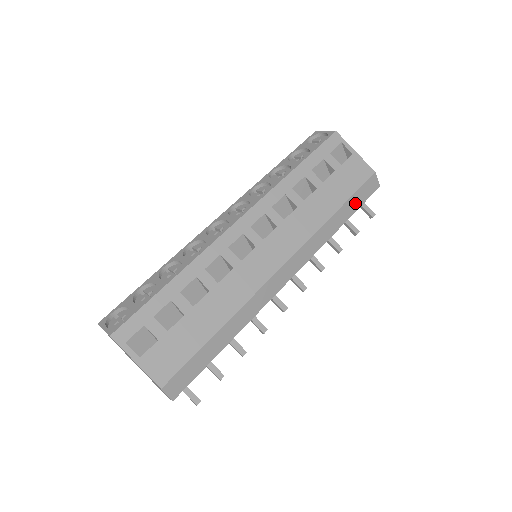
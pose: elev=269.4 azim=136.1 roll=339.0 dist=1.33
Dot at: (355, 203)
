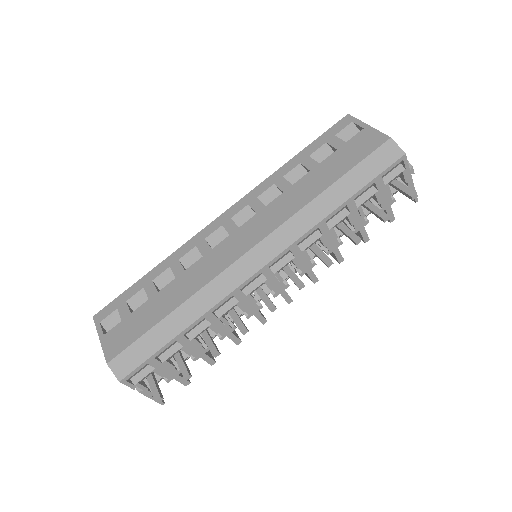
Dot at: (361, 177)
